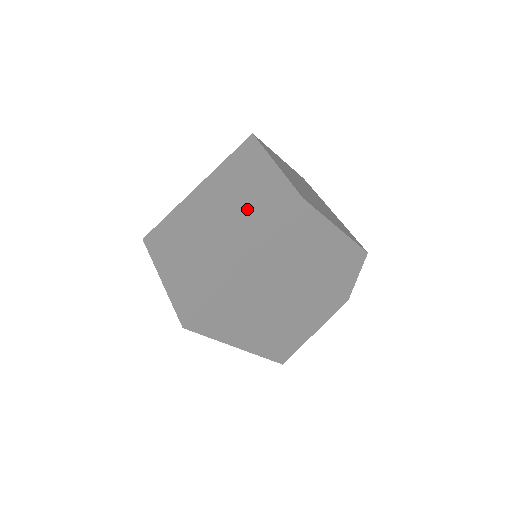
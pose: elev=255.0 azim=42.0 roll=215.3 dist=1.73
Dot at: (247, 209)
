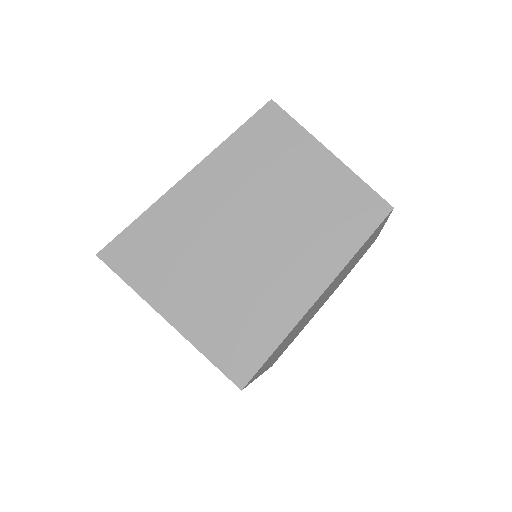
Dot at: (302, 217)
